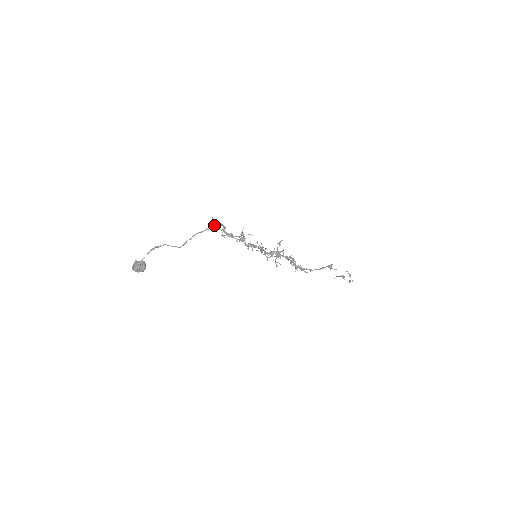
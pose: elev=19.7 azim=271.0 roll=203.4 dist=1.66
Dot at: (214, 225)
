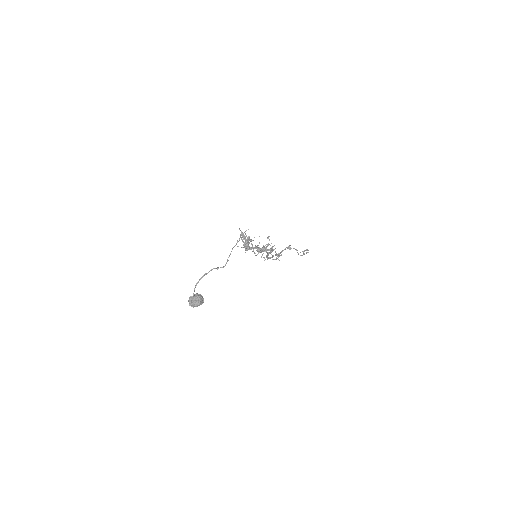
Dot at: occluded
